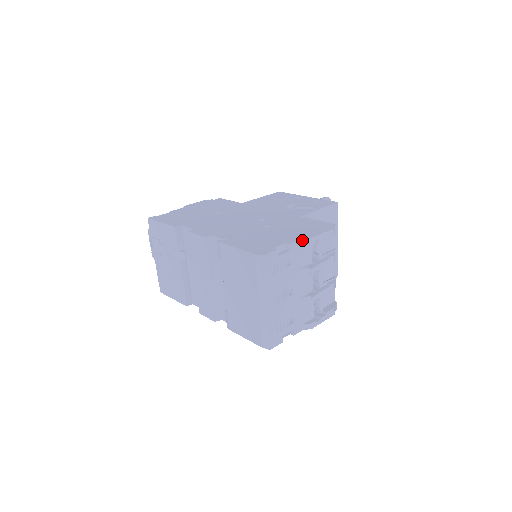
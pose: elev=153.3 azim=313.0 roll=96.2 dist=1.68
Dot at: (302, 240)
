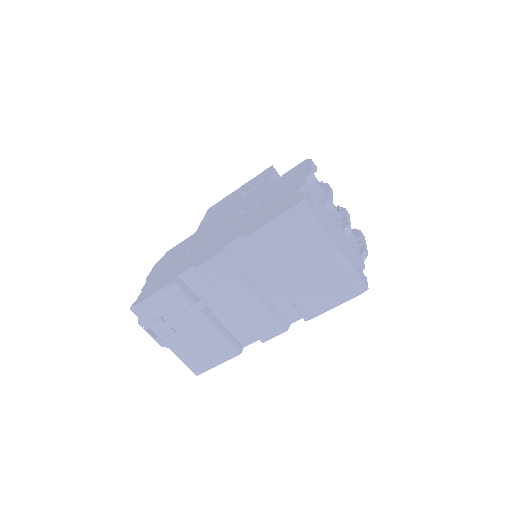
Dot at: (307, 177)
